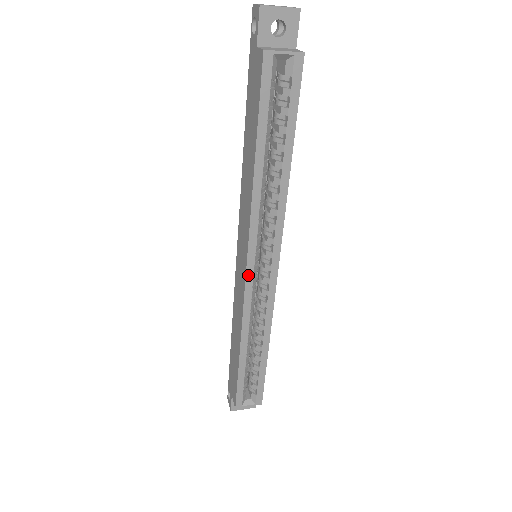
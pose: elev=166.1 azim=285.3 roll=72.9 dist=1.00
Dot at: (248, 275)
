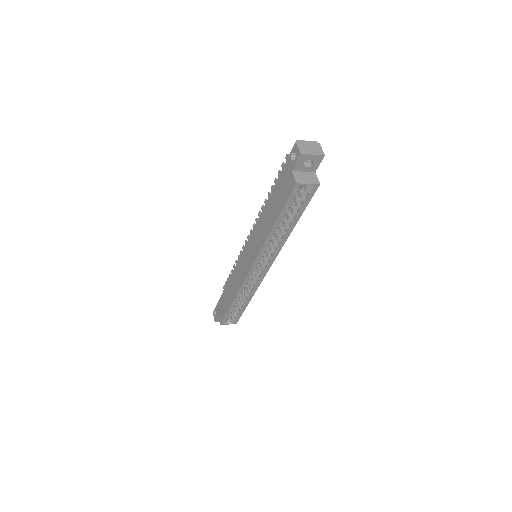
Dot at: (250, 272)
